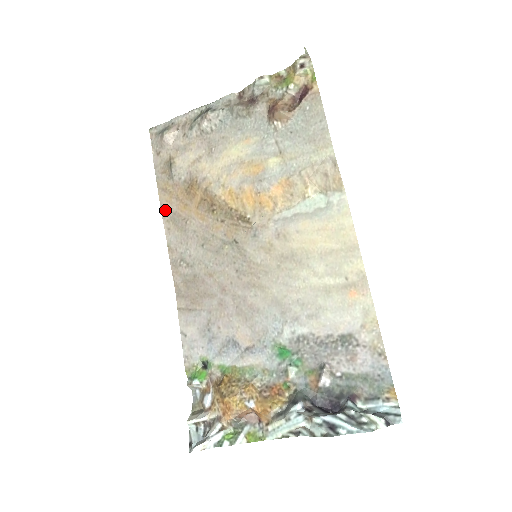
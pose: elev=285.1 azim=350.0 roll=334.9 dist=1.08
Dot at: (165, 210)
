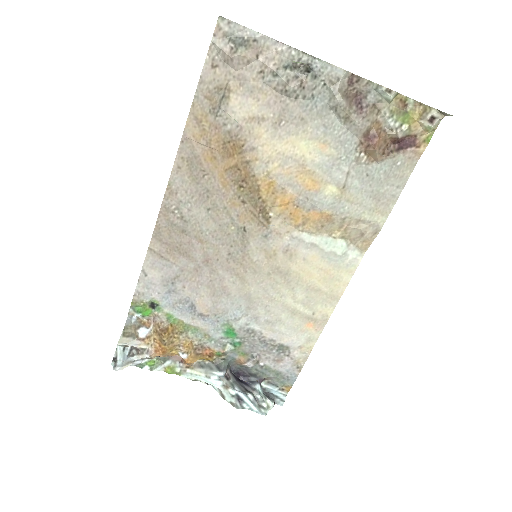
Dot at: (186, 145)
